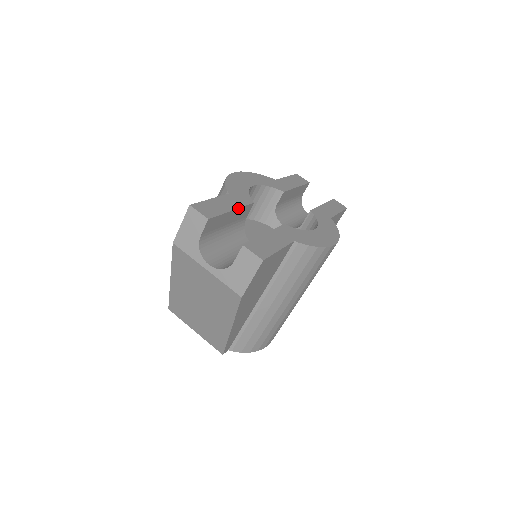
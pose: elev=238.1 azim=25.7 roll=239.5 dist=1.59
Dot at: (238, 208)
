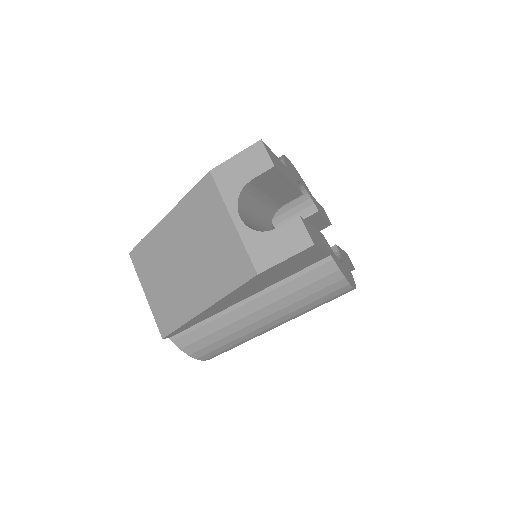
Dot at: (293, 185)
